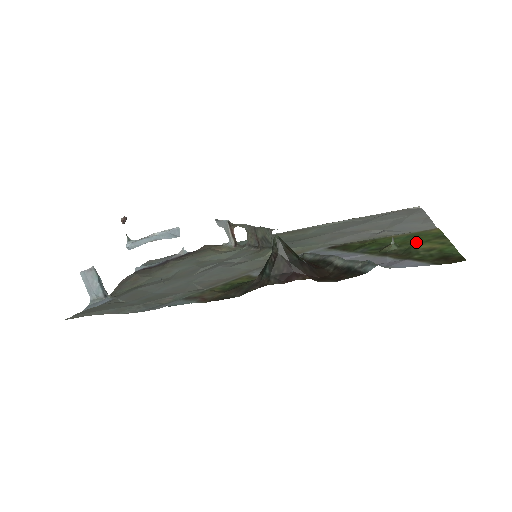
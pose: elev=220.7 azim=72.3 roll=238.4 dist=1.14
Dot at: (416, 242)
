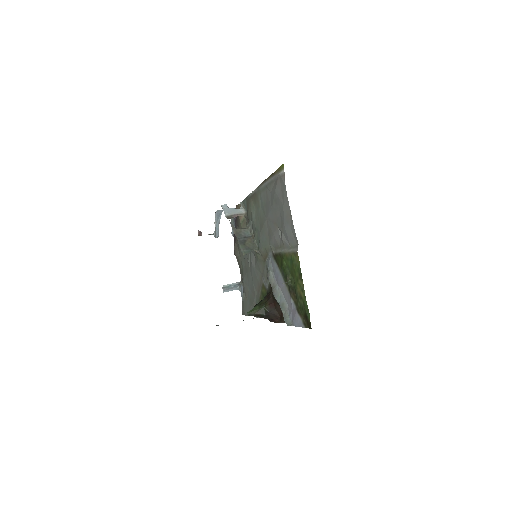
Dot at: (295, 278)
